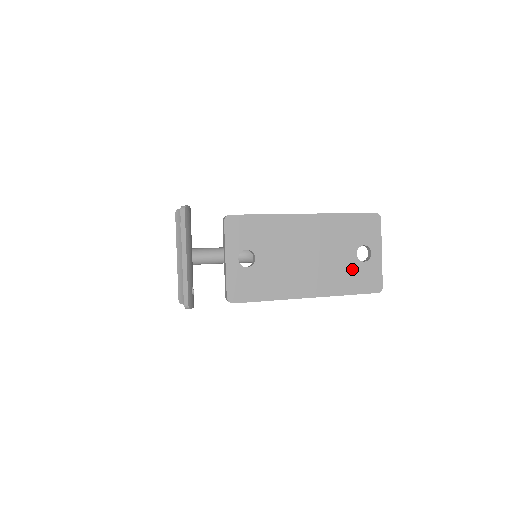
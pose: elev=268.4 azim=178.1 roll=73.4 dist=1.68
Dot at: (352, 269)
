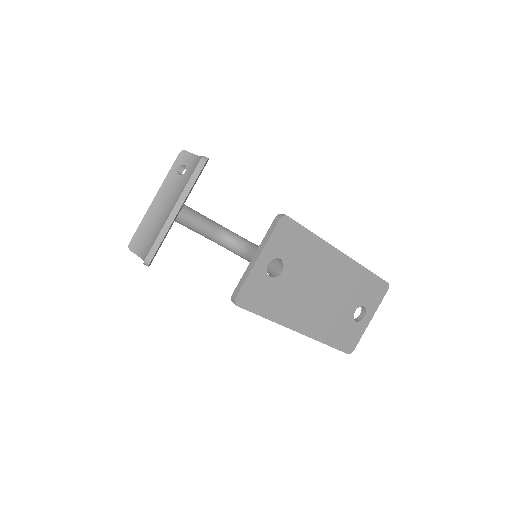
Dot at: (344, 323)
